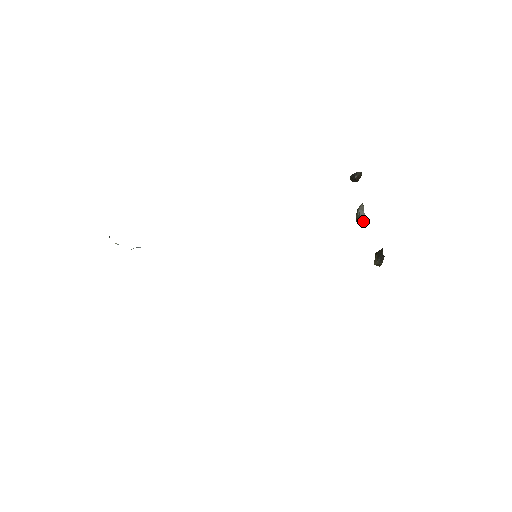
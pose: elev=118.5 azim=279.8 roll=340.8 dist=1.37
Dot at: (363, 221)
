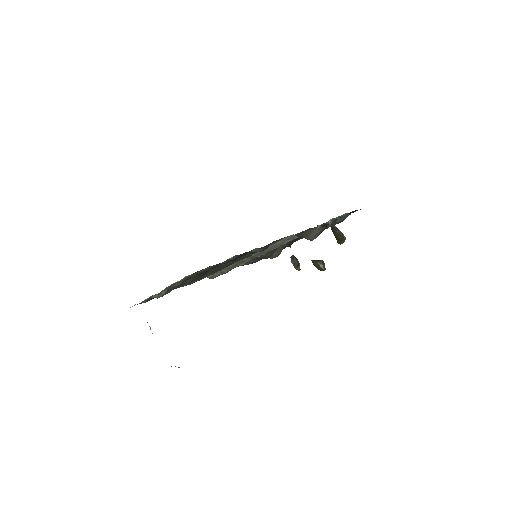
Dot at: (321, 260)
